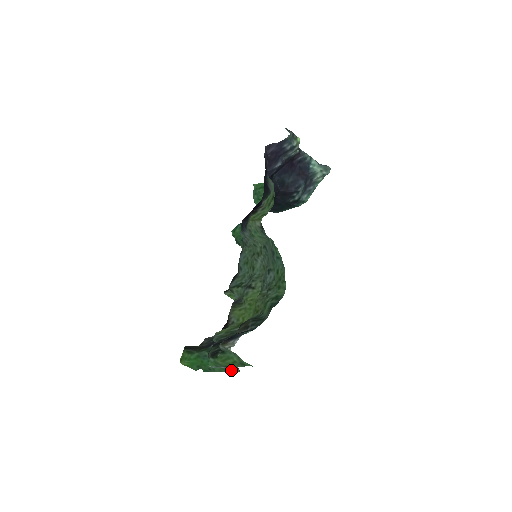
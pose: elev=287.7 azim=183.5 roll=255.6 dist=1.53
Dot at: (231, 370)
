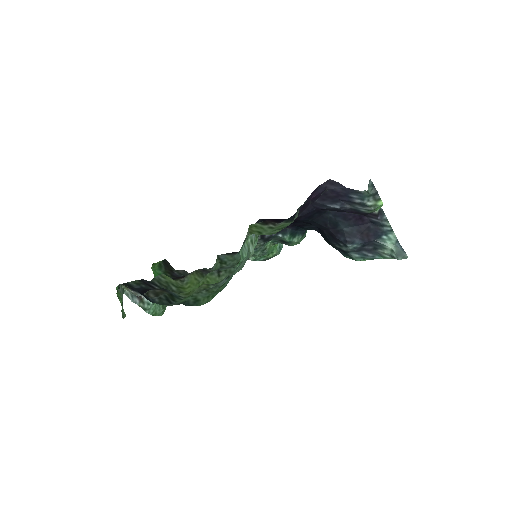
Dot at: occluded
